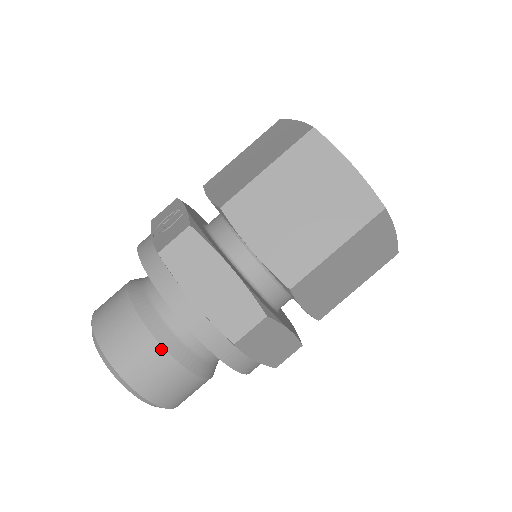
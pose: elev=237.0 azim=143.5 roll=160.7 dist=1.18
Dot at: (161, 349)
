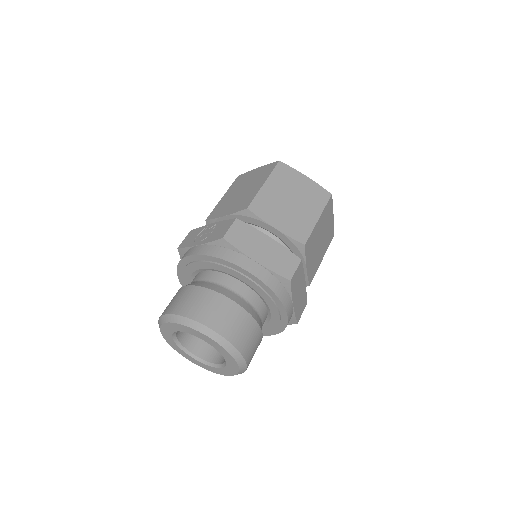
Dot at: (239, 307)
